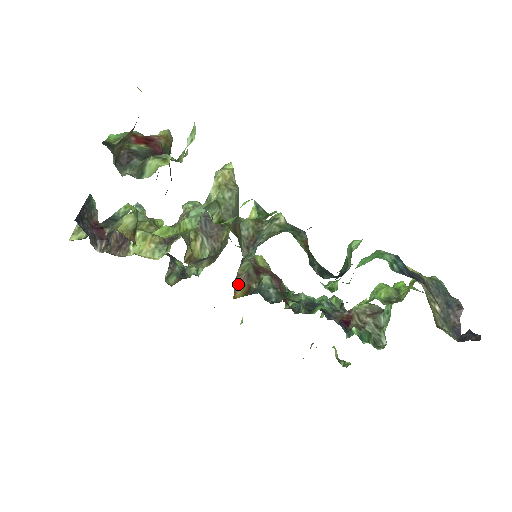
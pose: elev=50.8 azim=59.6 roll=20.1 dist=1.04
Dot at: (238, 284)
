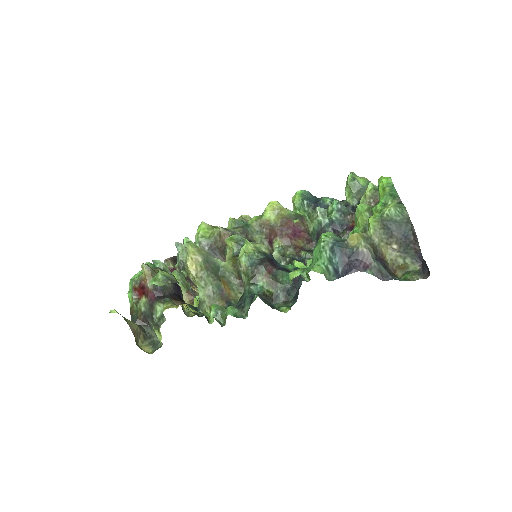
Dot at: occluded
